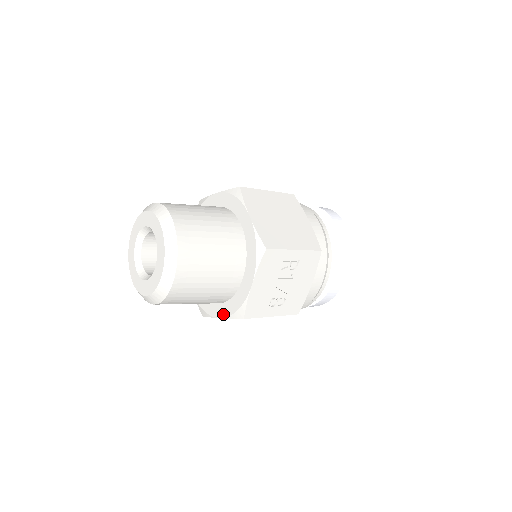
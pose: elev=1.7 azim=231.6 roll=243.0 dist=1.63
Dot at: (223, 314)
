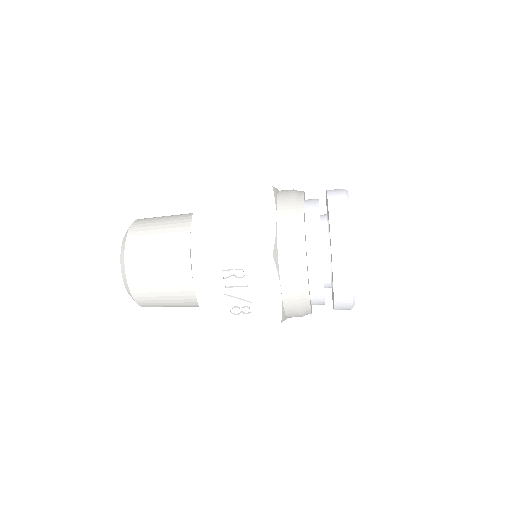
Dot at: occluded
